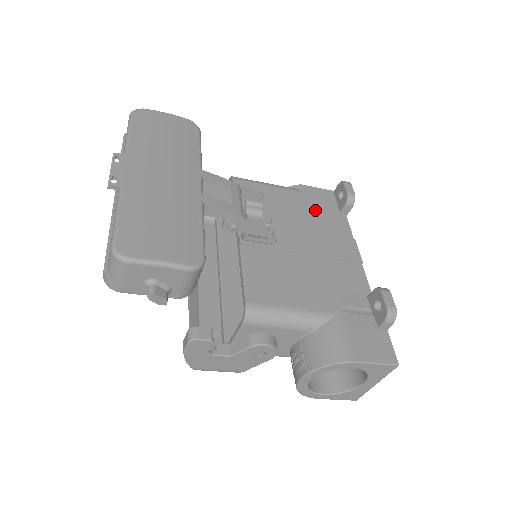
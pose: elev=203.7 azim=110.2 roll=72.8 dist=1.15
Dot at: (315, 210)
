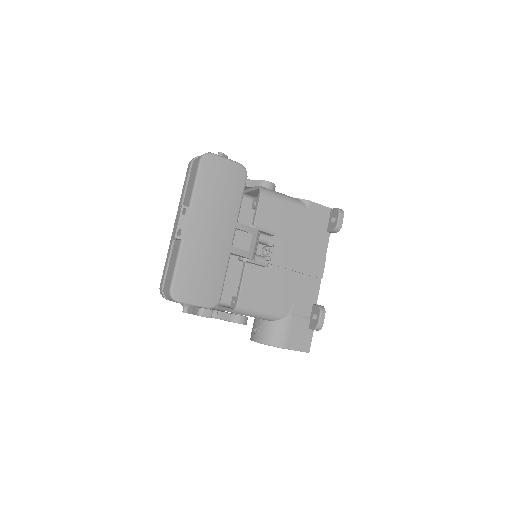
Dot at: (310, 228)
